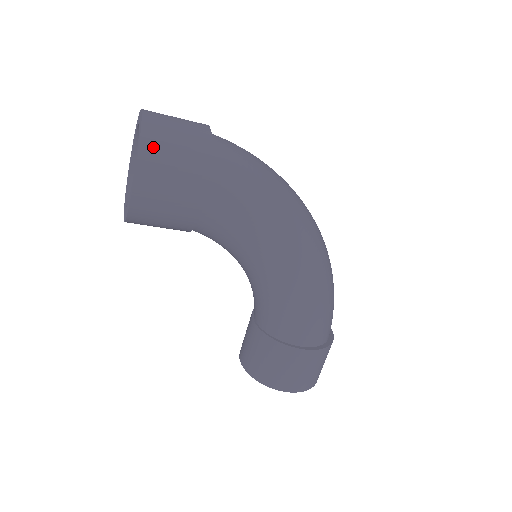
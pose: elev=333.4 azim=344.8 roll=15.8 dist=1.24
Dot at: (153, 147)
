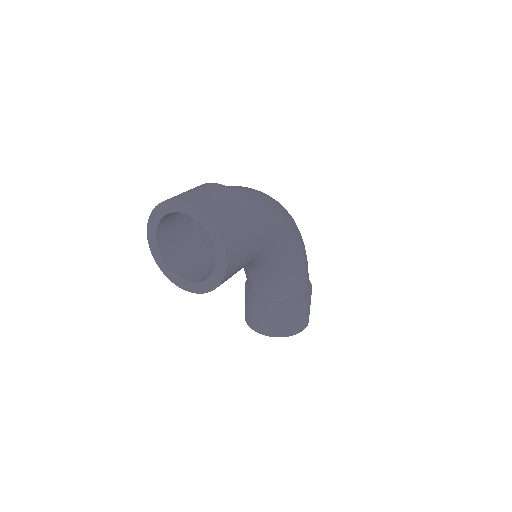
Dot at: (225, 227)
